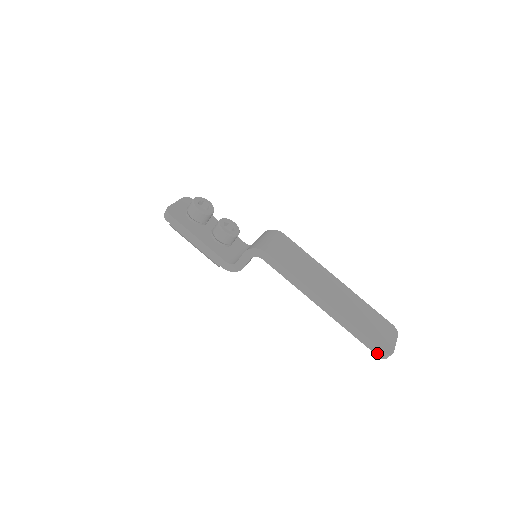
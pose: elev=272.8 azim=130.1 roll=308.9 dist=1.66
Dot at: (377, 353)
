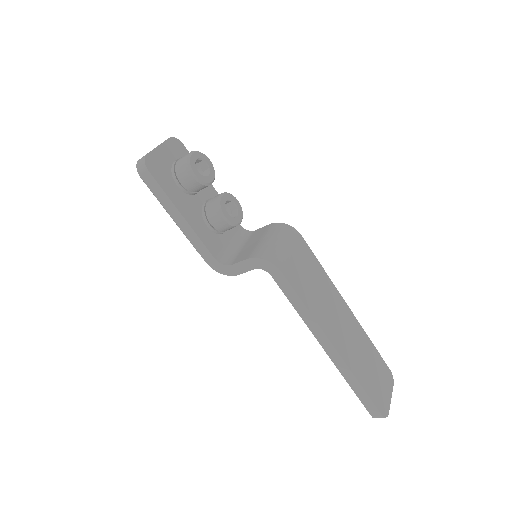
Dot at: (372, 412)
